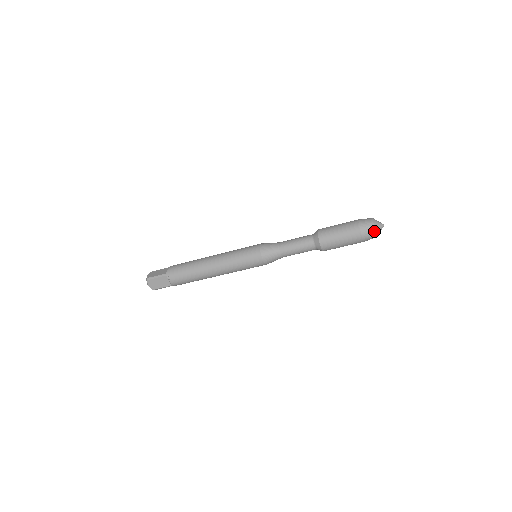
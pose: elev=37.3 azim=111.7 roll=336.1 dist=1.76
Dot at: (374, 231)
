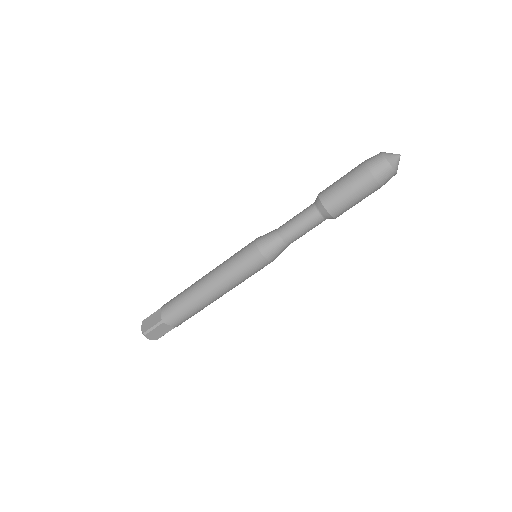
Dot at: (392, 171)
